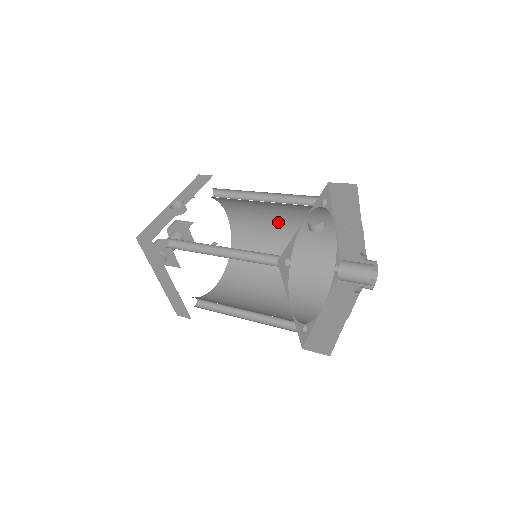
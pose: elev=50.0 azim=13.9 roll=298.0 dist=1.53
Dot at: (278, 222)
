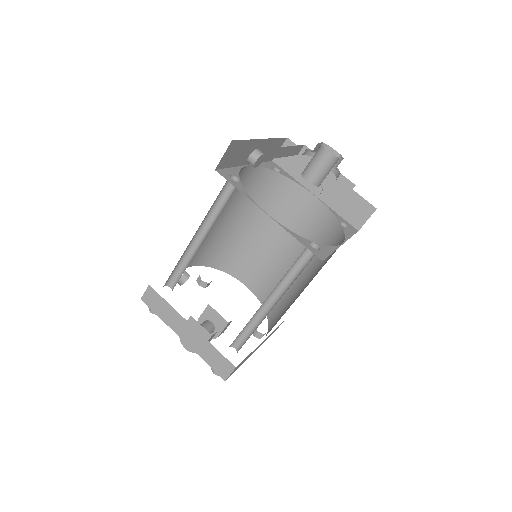
Dot at: (278, 243)
